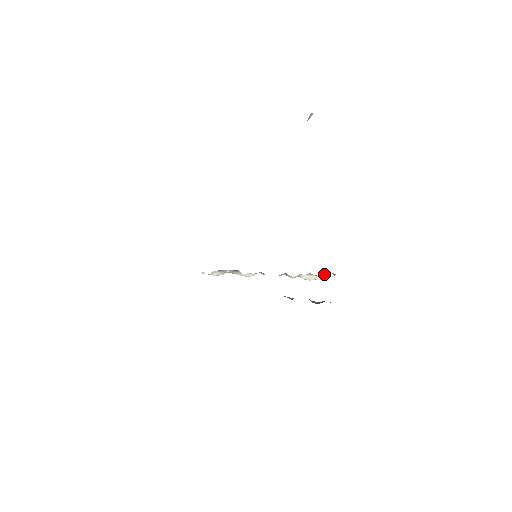
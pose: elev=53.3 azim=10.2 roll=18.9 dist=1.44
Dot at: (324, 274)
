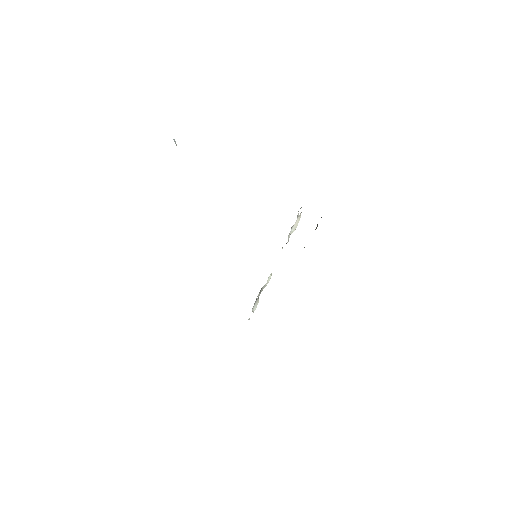
Dot at: (297, 216)
